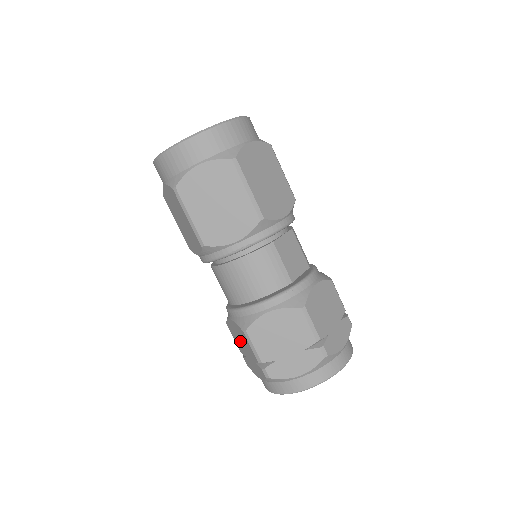
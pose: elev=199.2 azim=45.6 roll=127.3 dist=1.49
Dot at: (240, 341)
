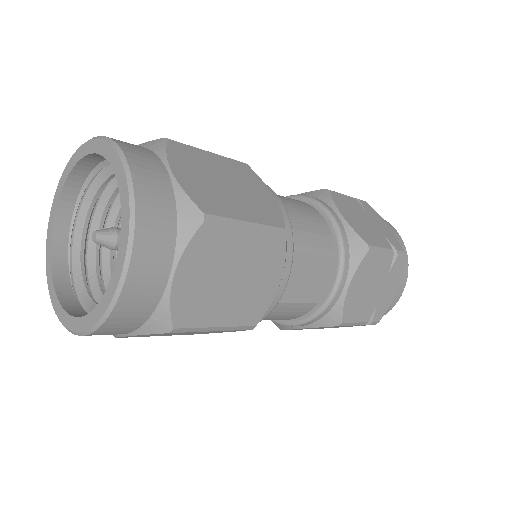
Dot at: occluded
